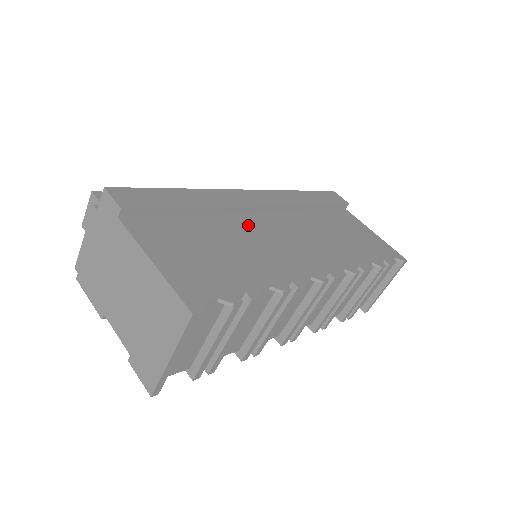
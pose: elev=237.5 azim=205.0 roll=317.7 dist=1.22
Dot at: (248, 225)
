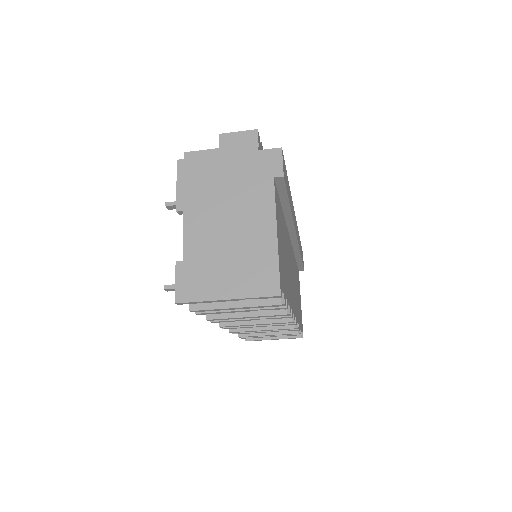
Dot at: (288, 243)
